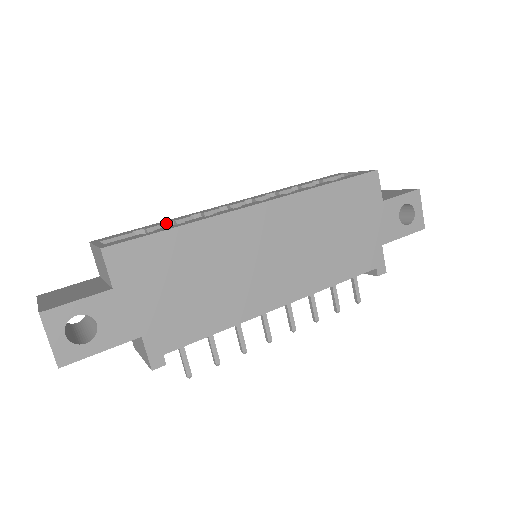
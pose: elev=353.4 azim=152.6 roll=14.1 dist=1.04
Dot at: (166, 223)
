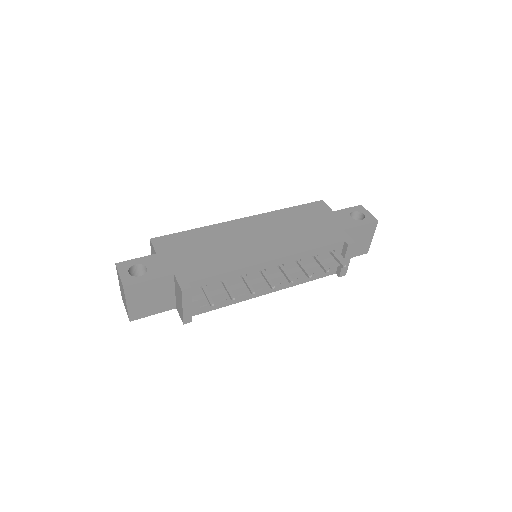
Dot at: occluded
